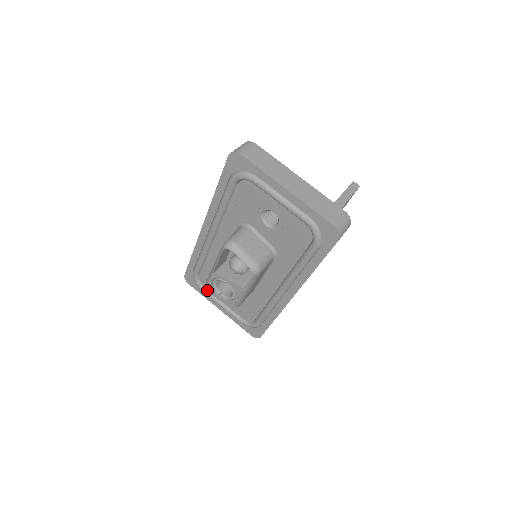
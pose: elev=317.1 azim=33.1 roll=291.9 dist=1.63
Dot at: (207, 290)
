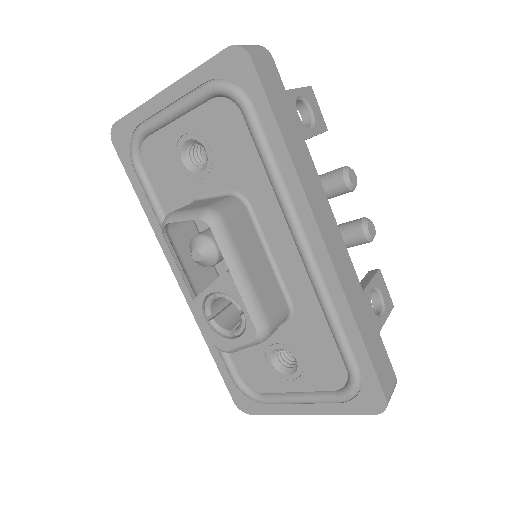
Dot at: (267, 394)
